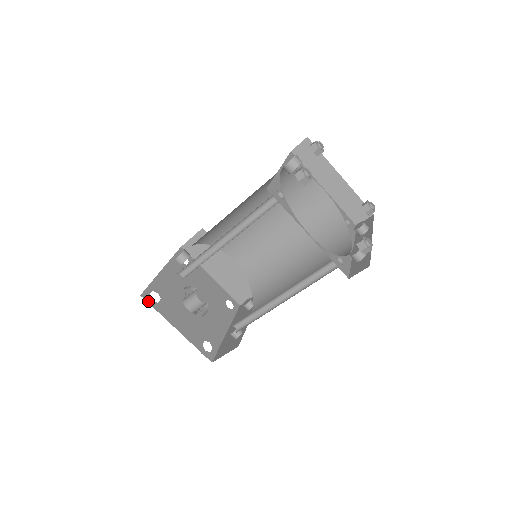
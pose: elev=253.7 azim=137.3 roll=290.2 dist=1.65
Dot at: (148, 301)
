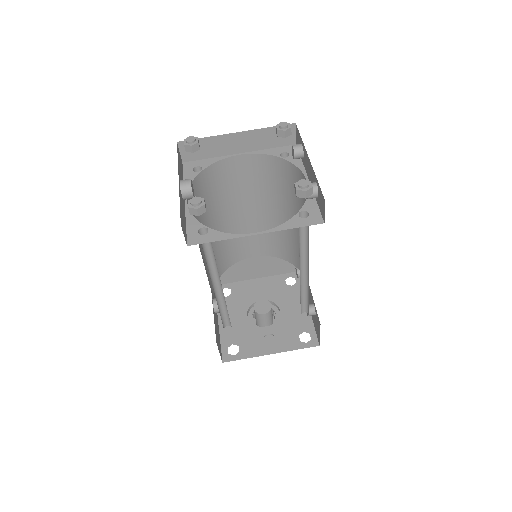
Dot at: (232, 360)
